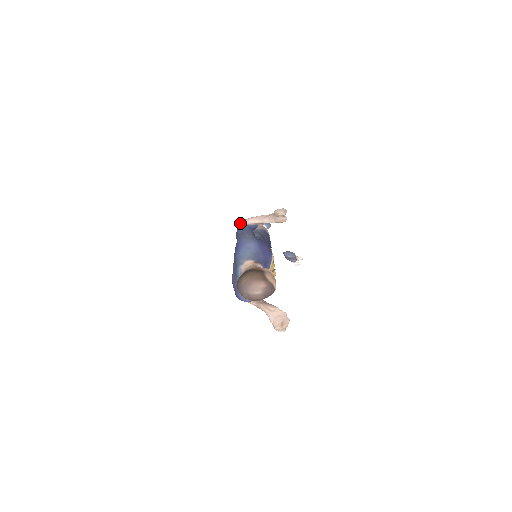
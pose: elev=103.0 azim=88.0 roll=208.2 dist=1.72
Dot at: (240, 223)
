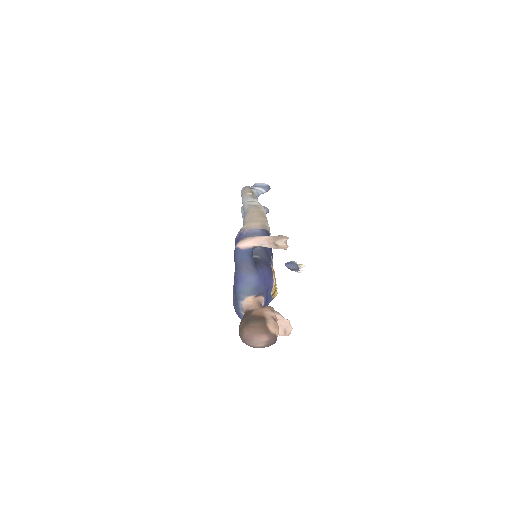
Dot at: (238, 245)
